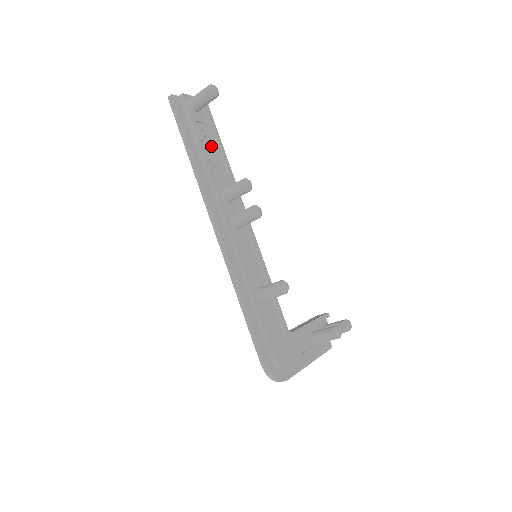
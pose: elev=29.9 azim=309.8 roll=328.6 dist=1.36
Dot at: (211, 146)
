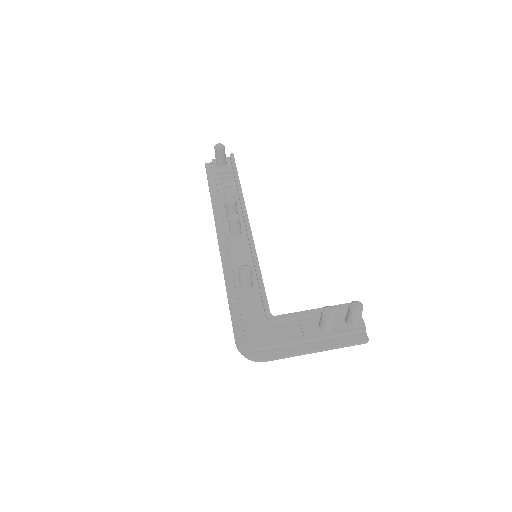
Dot at: (230, 185)
